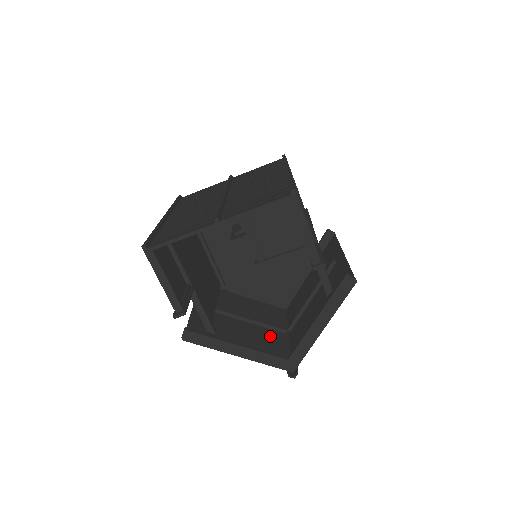
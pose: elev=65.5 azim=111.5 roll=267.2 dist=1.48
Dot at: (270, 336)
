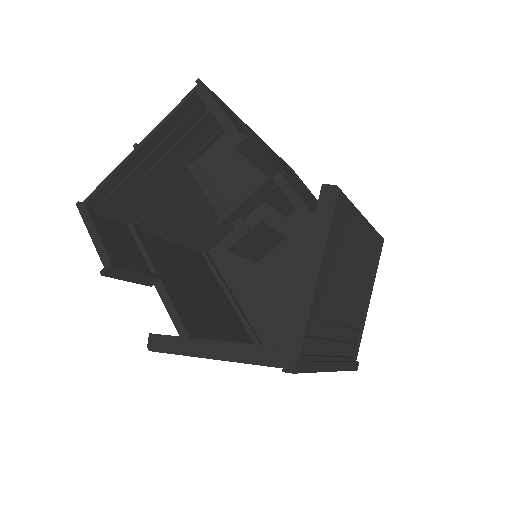
Dot at: occluded
